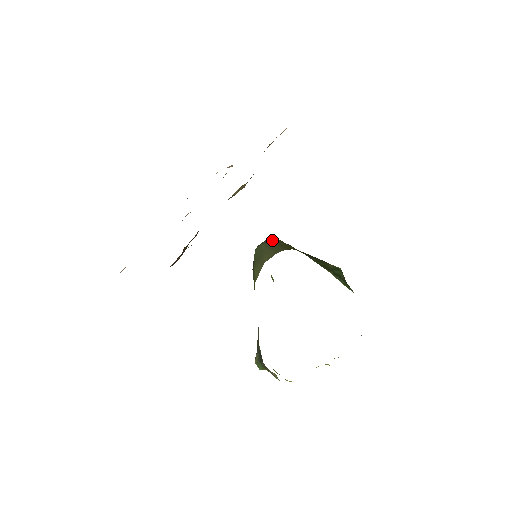
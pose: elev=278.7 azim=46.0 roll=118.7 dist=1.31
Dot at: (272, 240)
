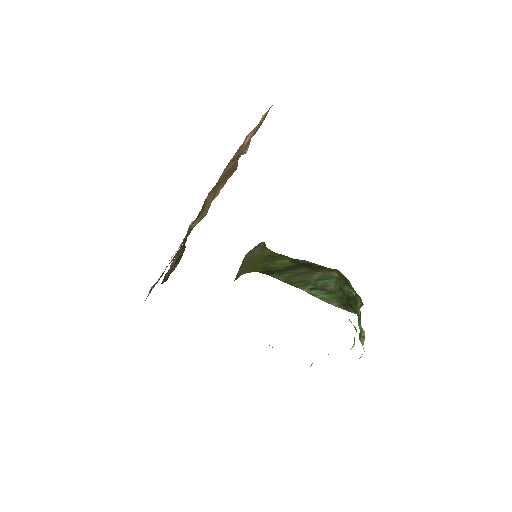
Dot at: (254, 251)
